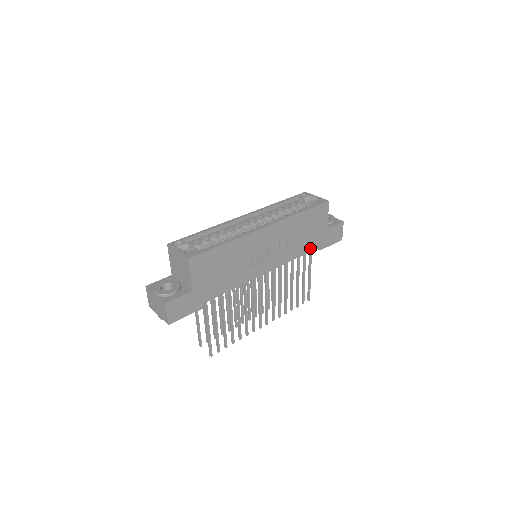
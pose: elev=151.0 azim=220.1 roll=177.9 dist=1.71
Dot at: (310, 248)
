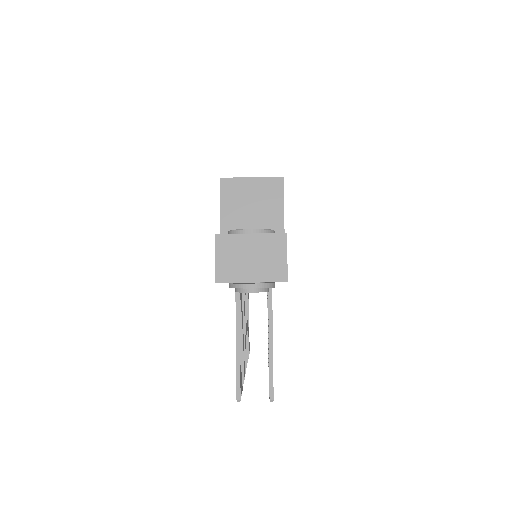
Dot at: occluded
